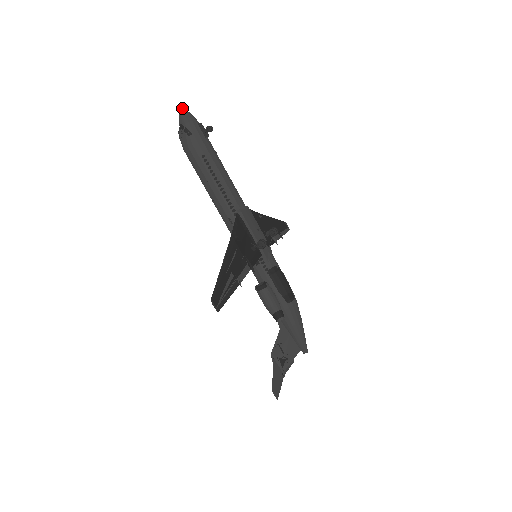
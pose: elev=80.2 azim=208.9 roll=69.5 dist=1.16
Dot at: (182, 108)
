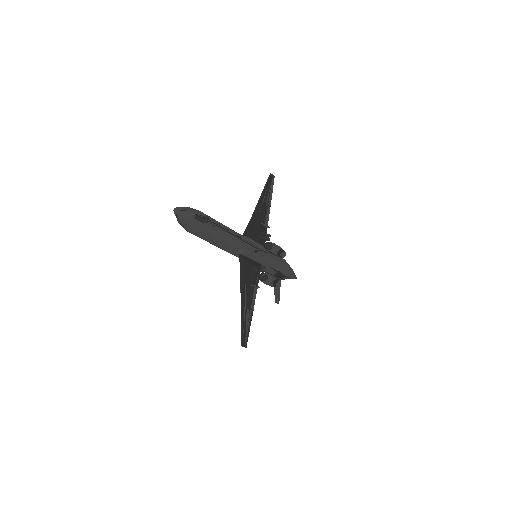
Dot at: (176, 210)
